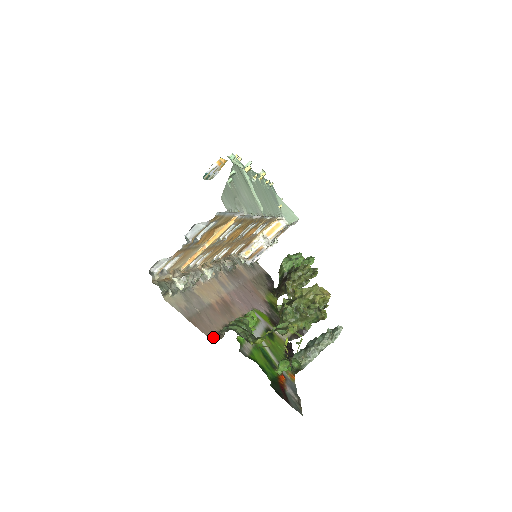
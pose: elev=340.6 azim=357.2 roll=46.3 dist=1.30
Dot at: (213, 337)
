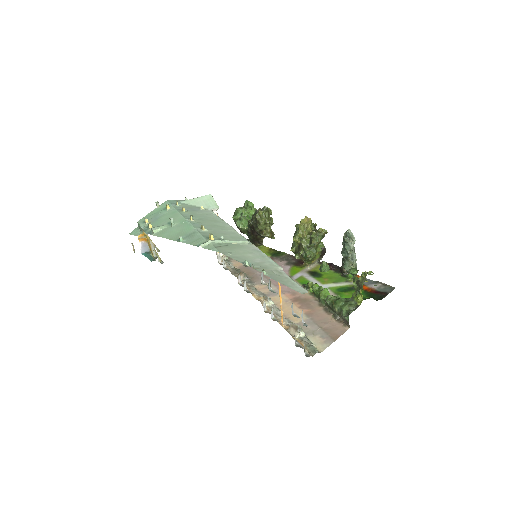
Dot at: (345, 327)
